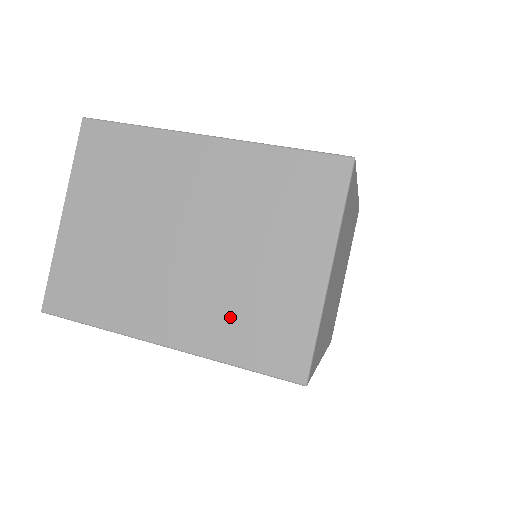
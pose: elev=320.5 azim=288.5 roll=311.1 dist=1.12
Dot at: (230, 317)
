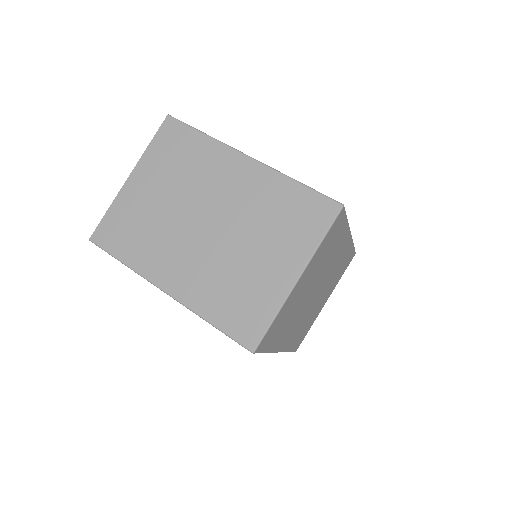
Dot at: (218, 287)
